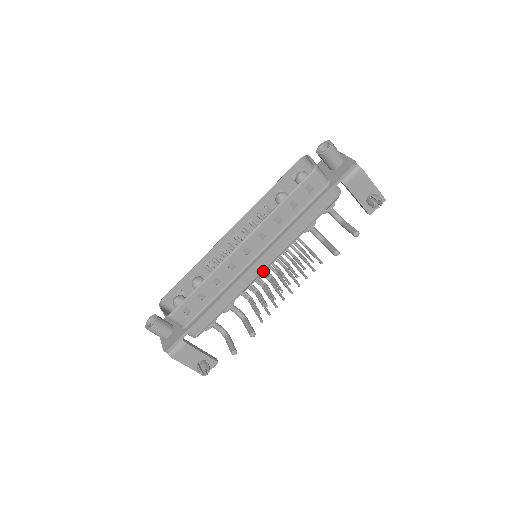
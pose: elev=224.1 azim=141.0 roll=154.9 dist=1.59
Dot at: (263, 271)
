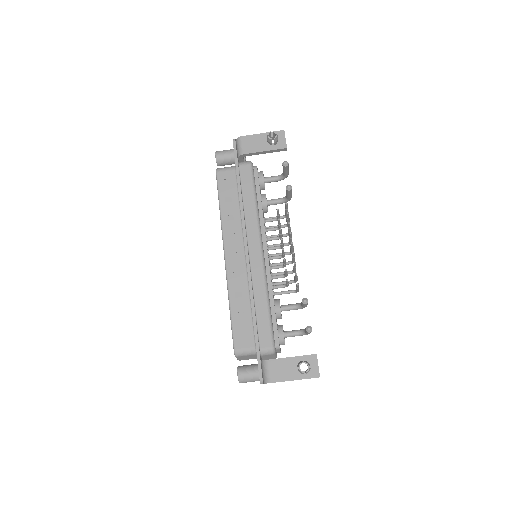
Dot at: (262, 255)
